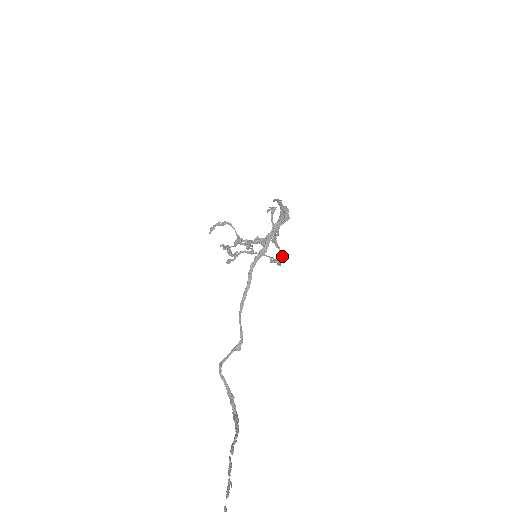
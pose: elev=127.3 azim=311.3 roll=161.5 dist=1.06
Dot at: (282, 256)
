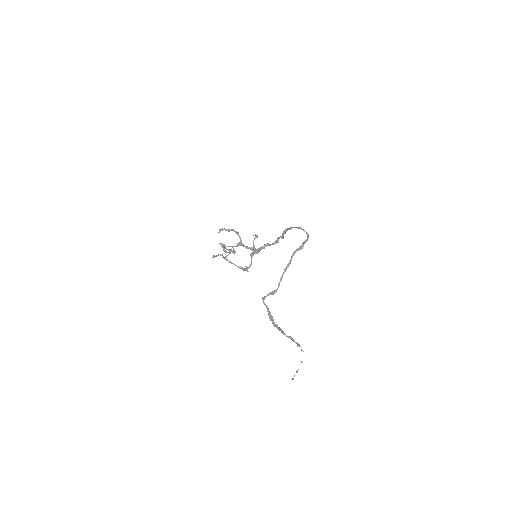
Dot at: occluded
